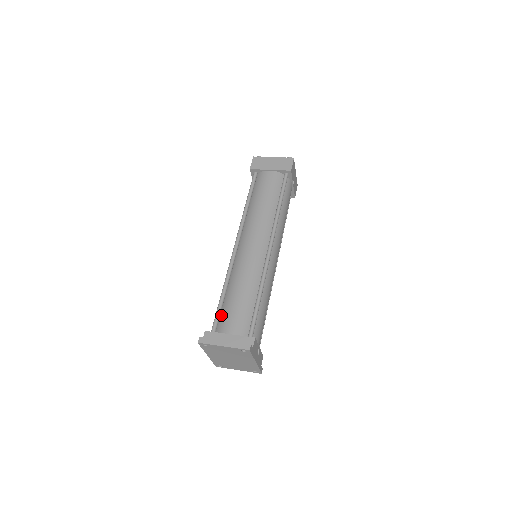
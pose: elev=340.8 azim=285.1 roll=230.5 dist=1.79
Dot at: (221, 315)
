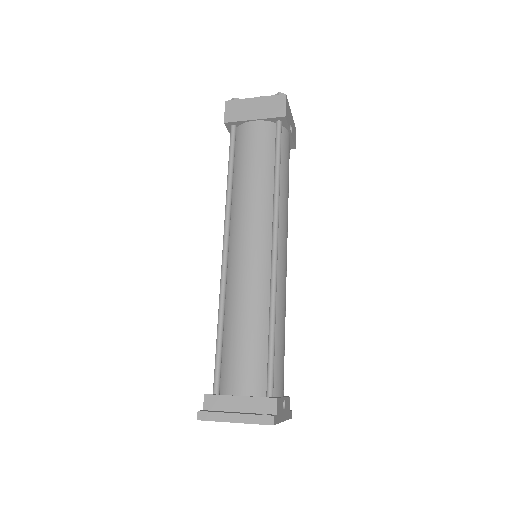
Dot at: (223, 363)
